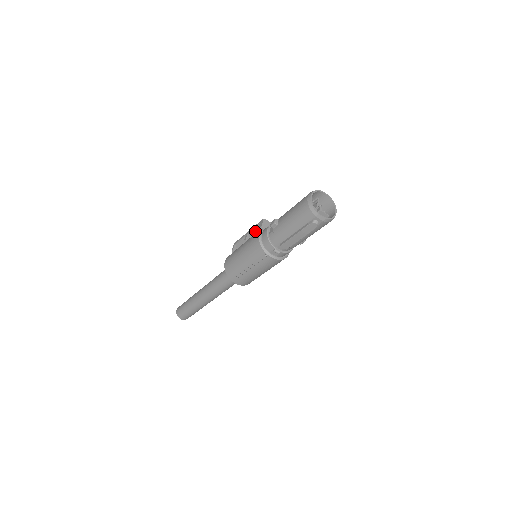
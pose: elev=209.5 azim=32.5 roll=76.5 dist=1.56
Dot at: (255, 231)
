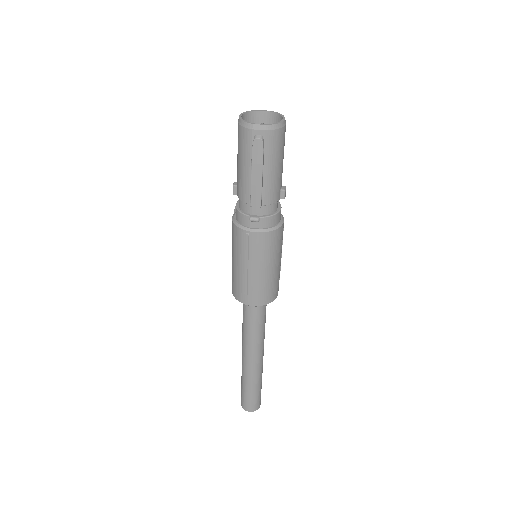
Dot at: occluded
